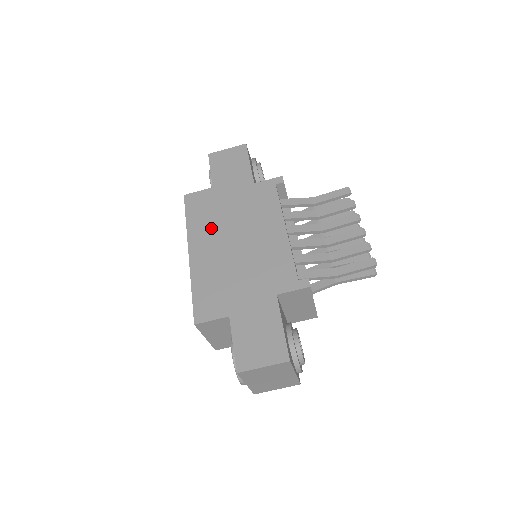
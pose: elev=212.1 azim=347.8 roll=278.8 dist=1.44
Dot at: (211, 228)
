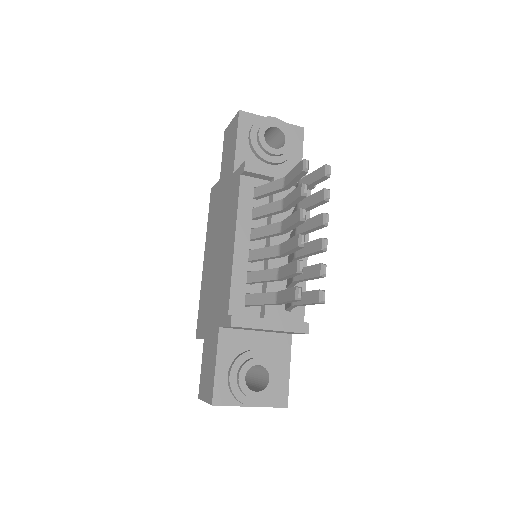
Dot at: (212, 233)
